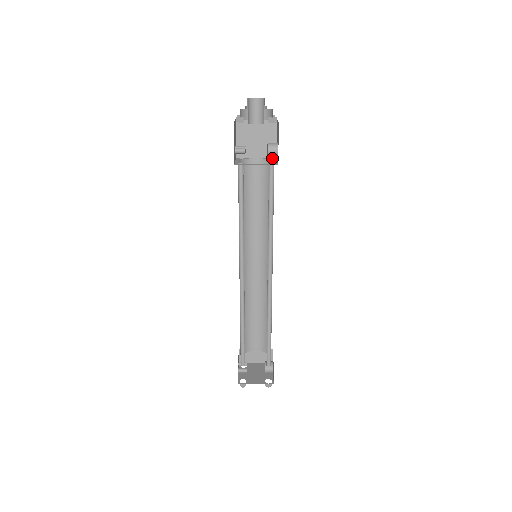
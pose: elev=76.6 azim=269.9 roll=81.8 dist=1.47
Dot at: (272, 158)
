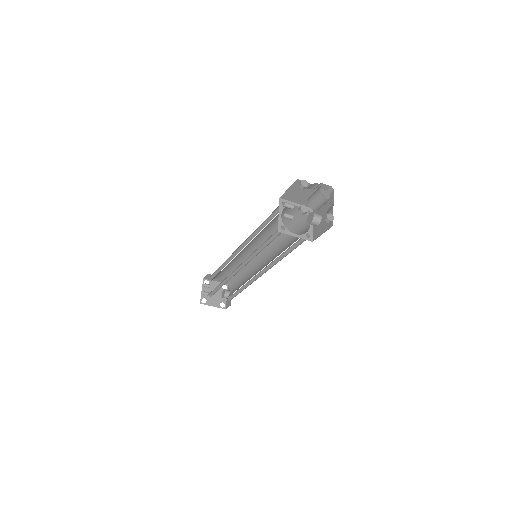
Dot at: (310, 210)
